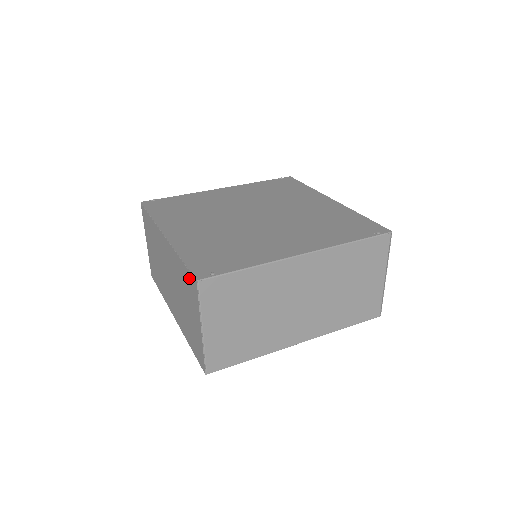
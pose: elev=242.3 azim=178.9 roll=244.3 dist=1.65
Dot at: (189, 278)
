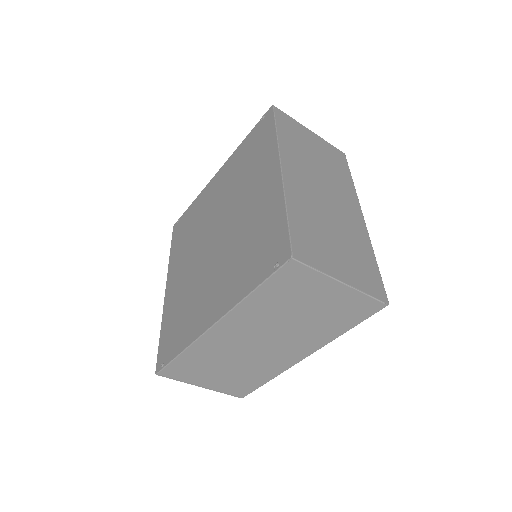
Dot at: occluded
